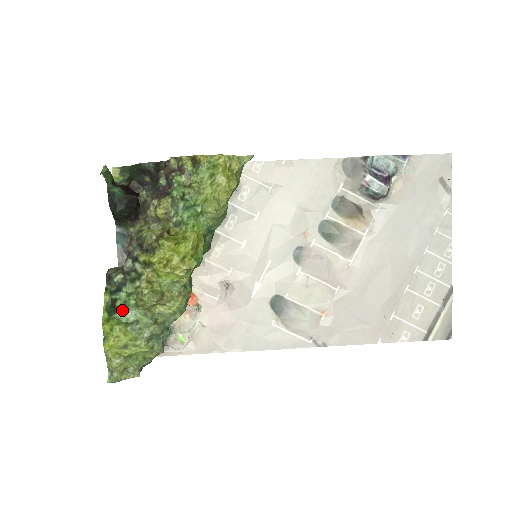
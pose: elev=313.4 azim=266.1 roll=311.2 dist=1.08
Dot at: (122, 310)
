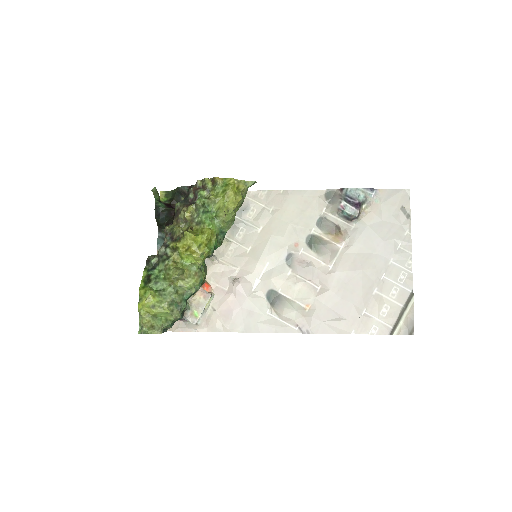
Dot at: (154, 281)
